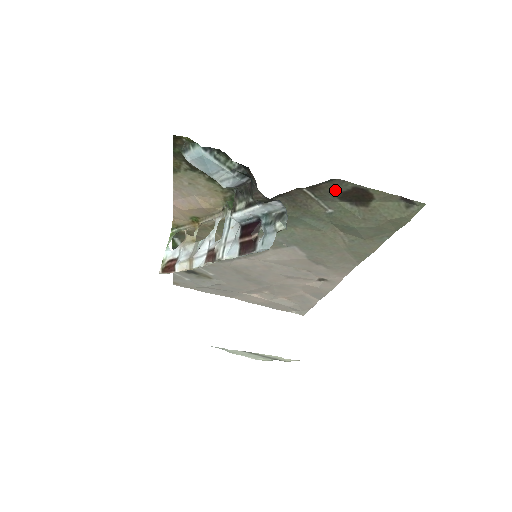
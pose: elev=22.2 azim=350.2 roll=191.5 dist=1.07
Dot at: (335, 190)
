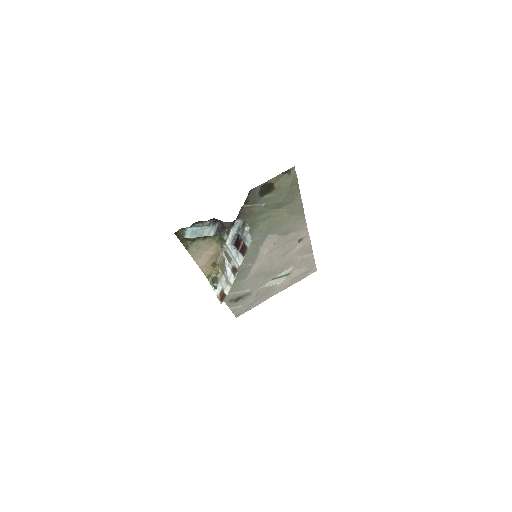
Dot at: (255, 195)
